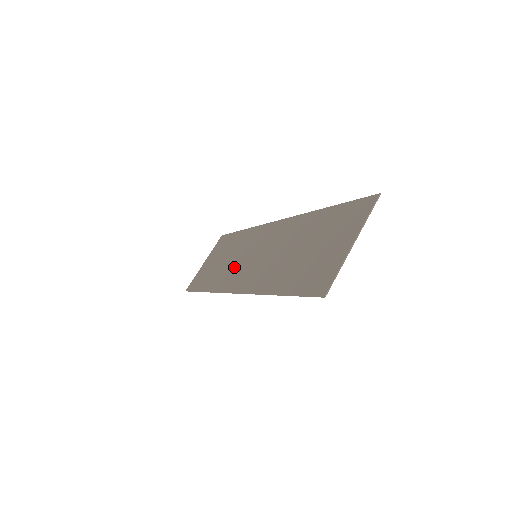
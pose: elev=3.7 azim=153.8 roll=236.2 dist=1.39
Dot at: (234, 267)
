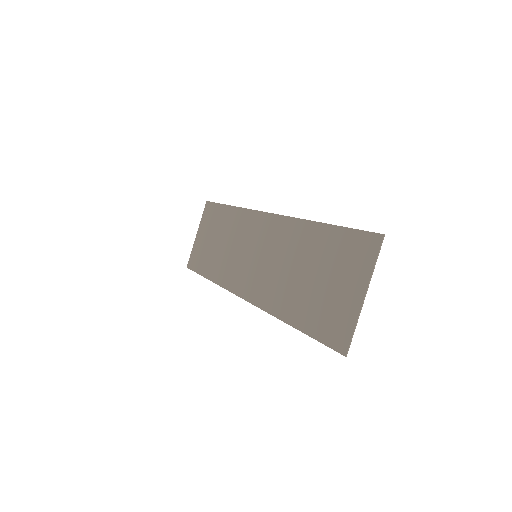
Dot at: (234, 261)
